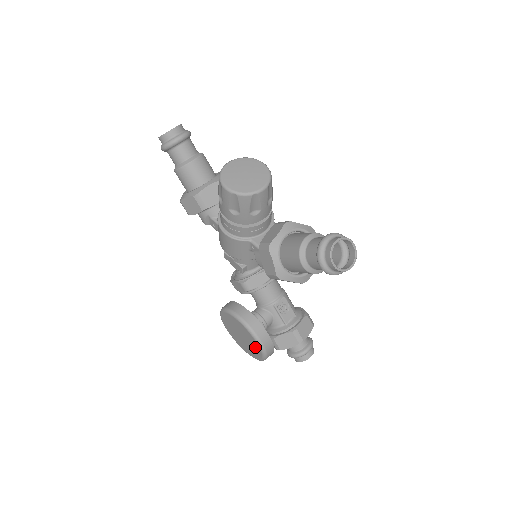
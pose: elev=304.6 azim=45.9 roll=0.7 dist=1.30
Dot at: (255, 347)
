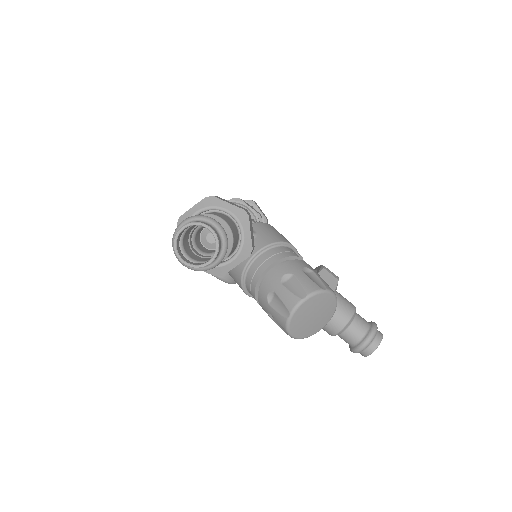
Dot at: occluded
